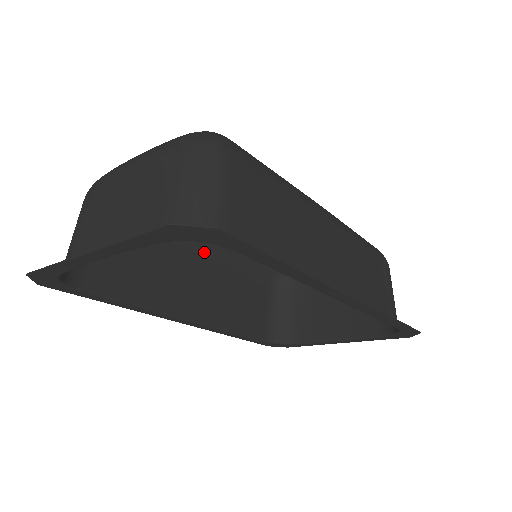
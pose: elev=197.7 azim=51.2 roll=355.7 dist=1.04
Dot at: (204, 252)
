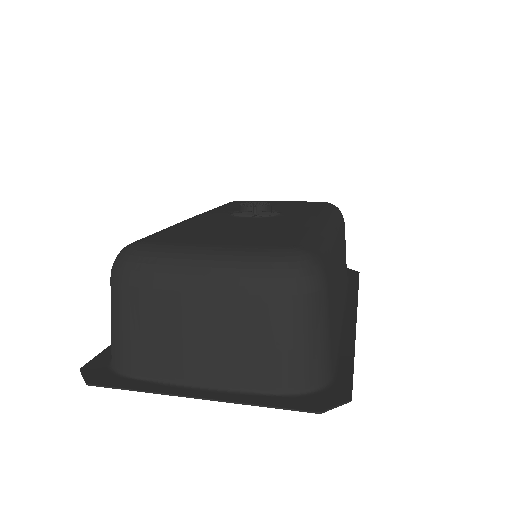
Dot at: occluded
